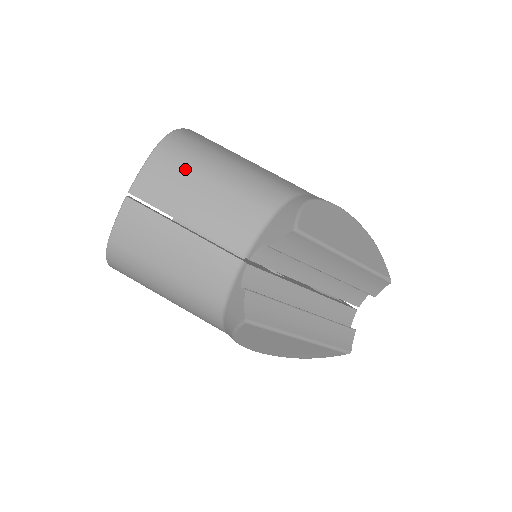
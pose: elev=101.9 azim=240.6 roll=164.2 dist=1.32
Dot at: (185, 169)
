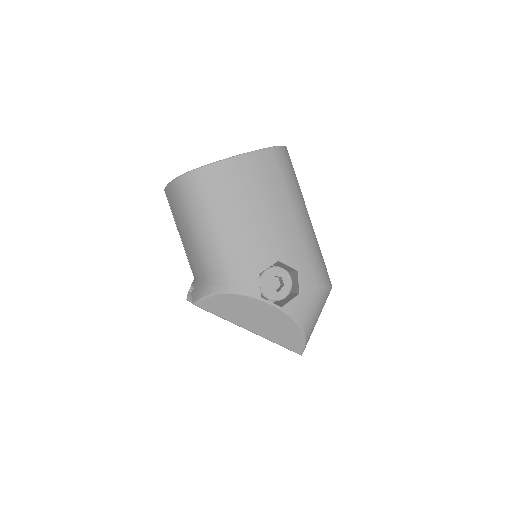
Dot at: (181, 208)
